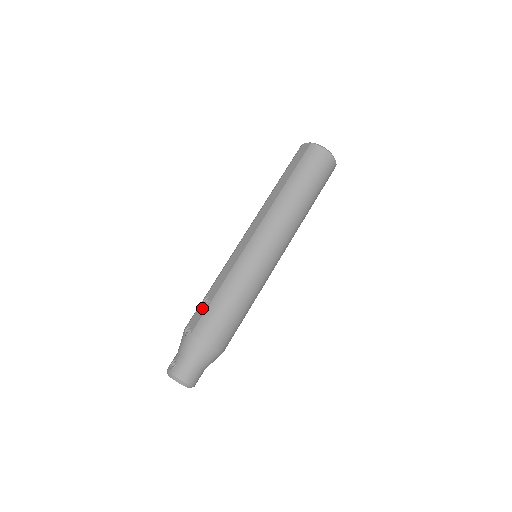
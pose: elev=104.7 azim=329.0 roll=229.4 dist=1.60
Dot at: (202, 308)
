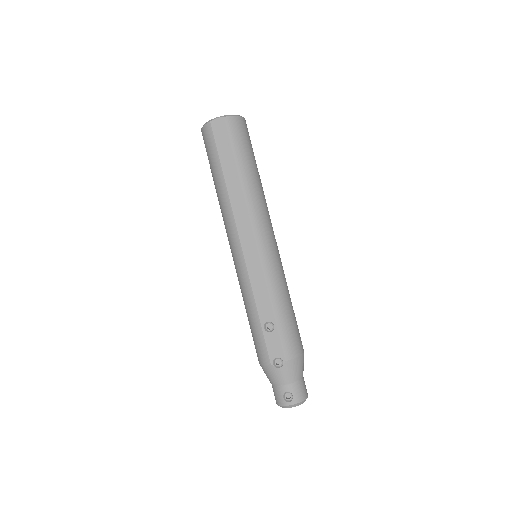
Dot at: (271, 336)
